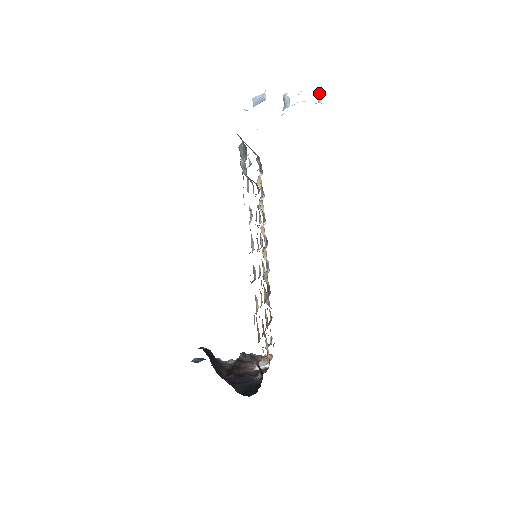
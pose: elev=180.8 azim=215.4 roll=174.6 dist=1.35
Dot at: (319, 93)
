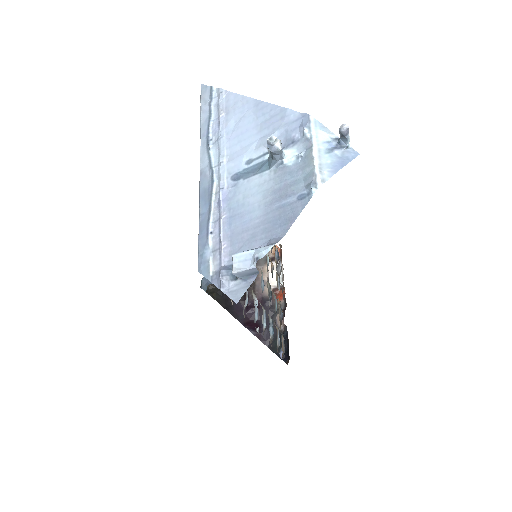
Dot at: (342, 134)
